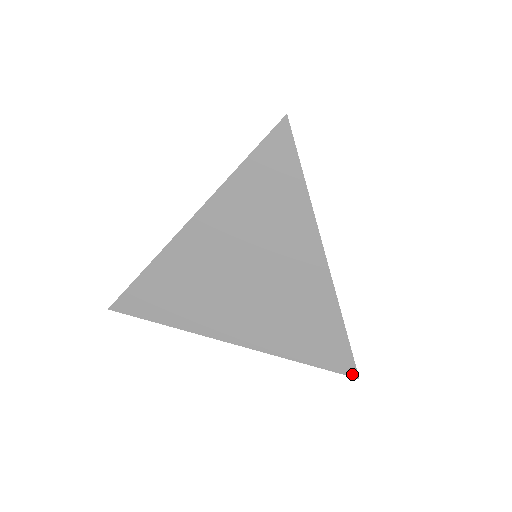
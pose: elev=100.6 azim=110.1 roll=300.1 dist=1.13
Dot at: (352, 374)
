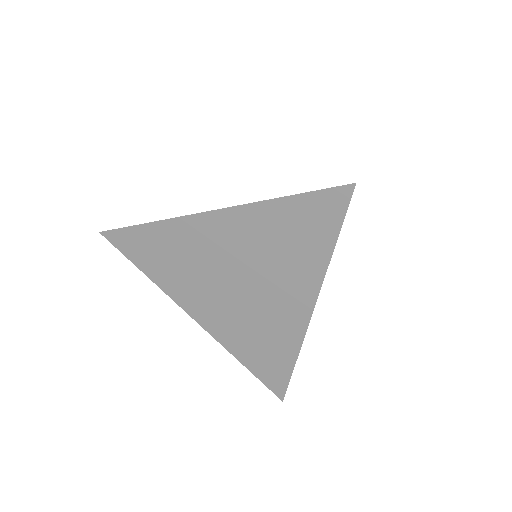
Dot at: (279, 395)
